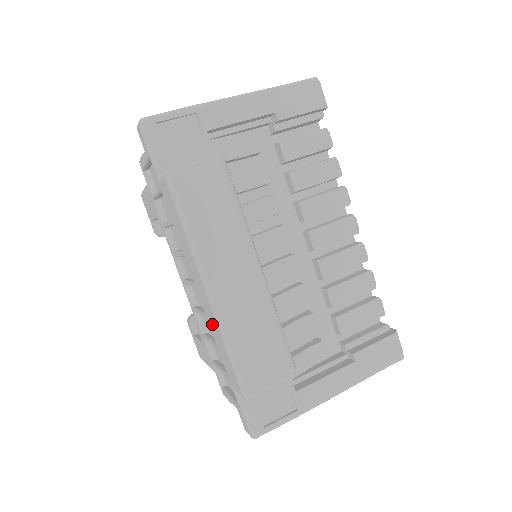
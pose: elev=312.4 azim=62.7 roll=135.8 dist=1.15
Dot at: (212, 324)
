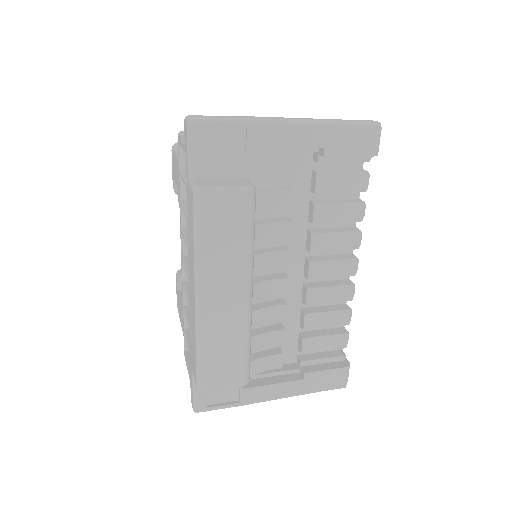
Dot at: (192, 321)
